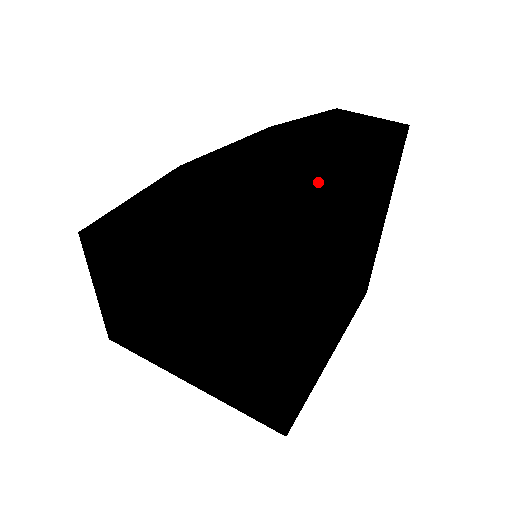
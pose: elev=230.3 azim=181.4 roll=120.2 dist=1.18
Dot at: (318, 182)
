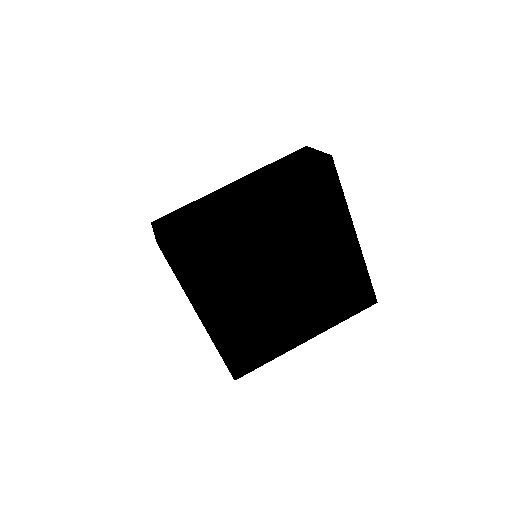
Dot at: (214, 204)
